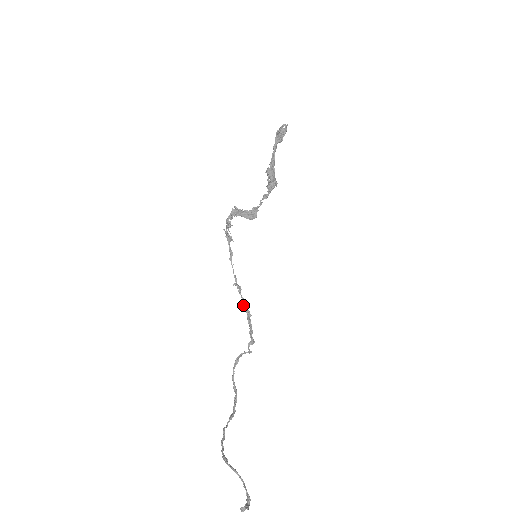
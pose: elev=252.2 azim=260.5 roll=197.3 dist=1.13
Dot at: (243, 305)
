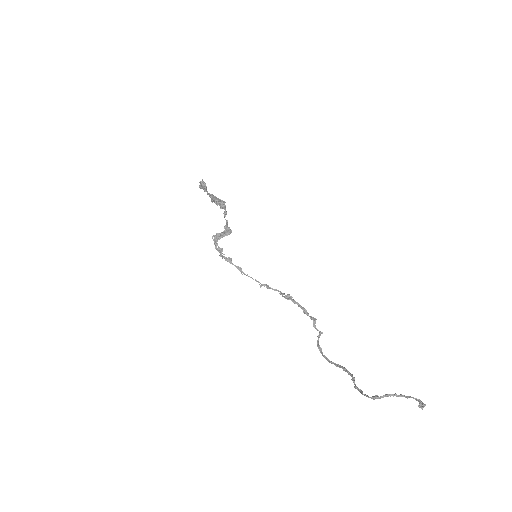
Dot at: (280, 294)
